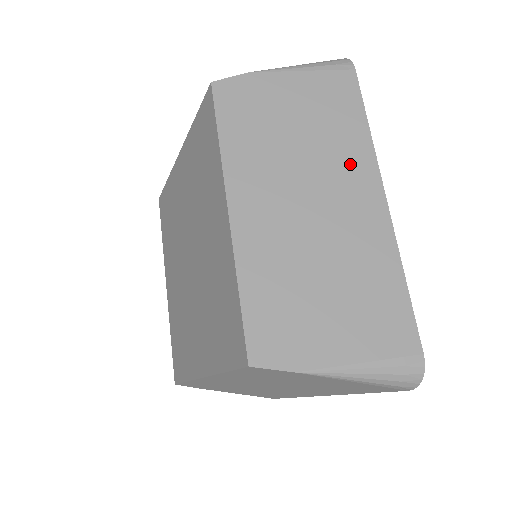
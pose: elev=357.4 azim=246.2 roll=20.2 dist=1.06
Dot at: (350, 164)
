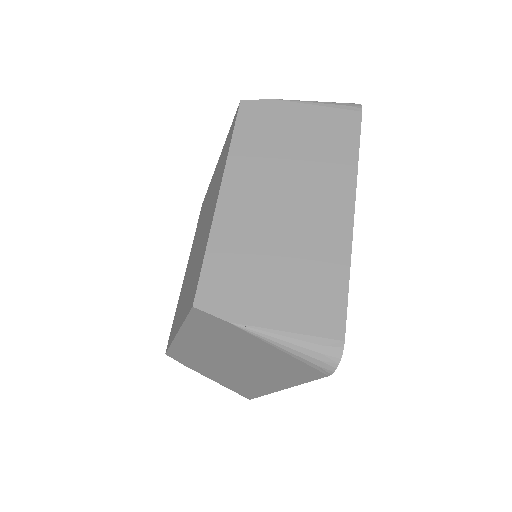
Dot at: (332, 180)
